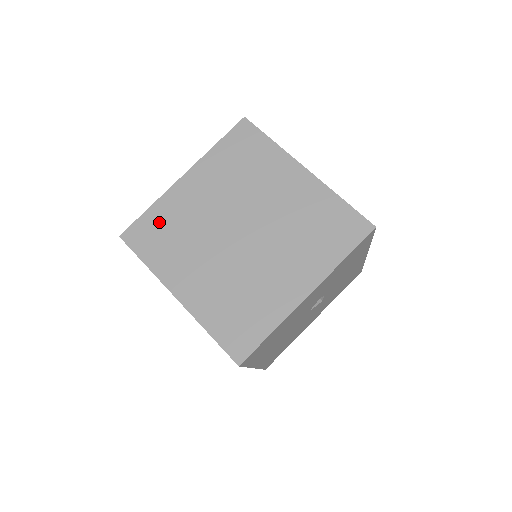
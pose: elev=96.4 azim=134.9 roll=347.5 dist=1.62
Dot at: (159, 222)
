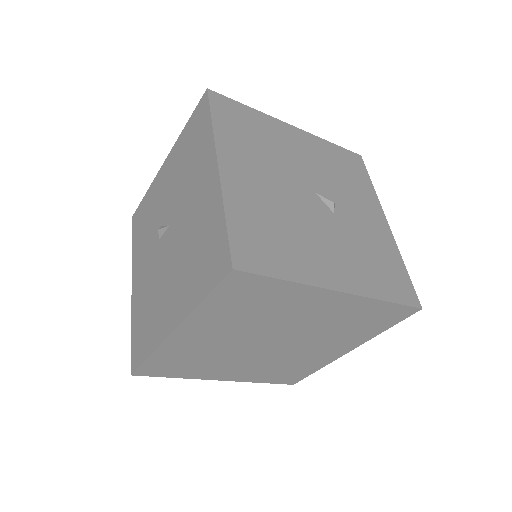
Dot at: (170, 360)
